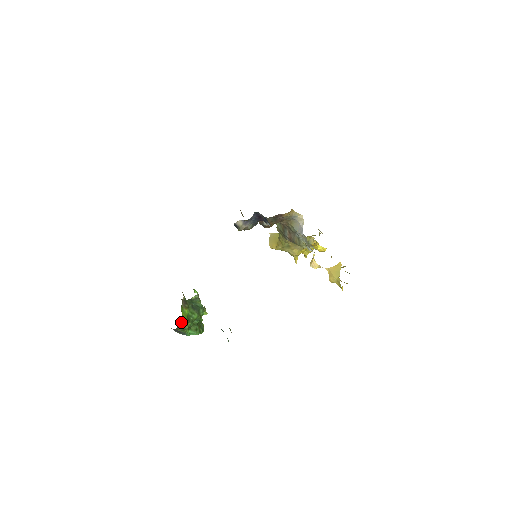
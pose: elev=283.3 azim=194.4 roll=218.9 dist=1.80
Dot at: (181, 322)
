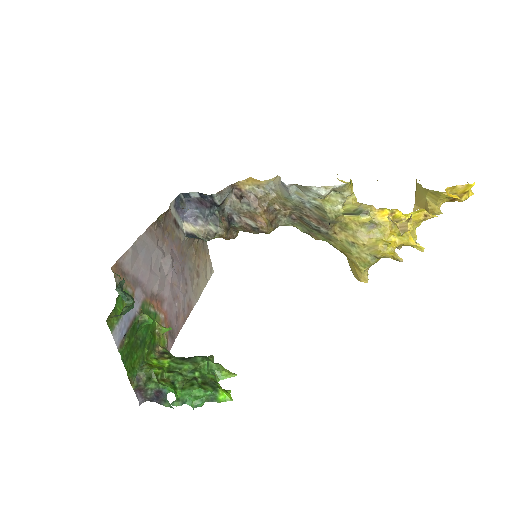
Dot at: (143, 368)
